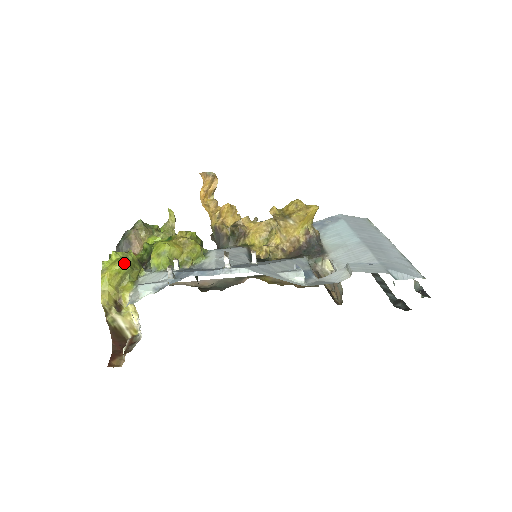
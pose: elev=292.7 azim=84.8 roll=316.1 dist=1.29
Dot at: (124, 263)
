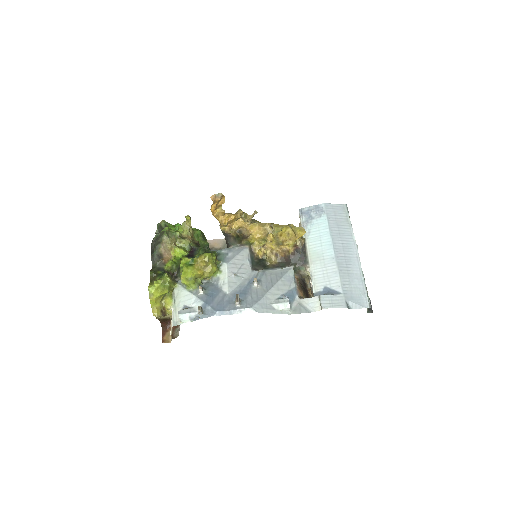
Dot at: (164, 290)
